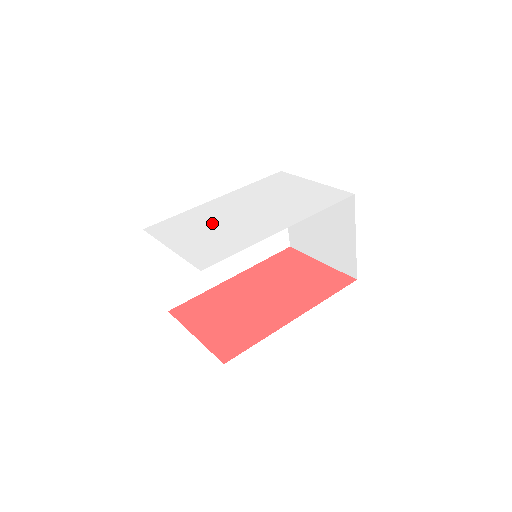
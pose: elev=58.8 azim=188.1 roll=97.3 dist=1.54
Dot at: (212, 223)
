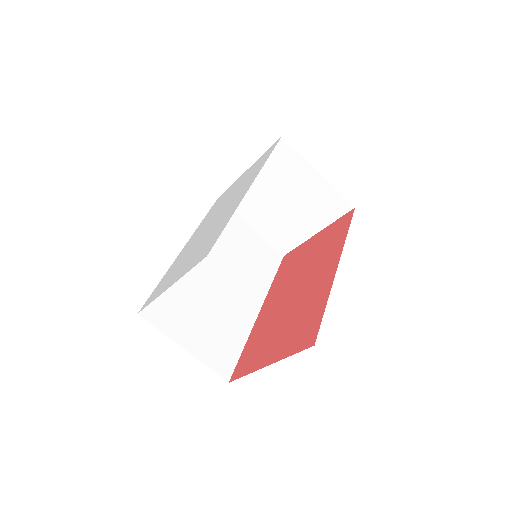
Dot at: (191, 250)
